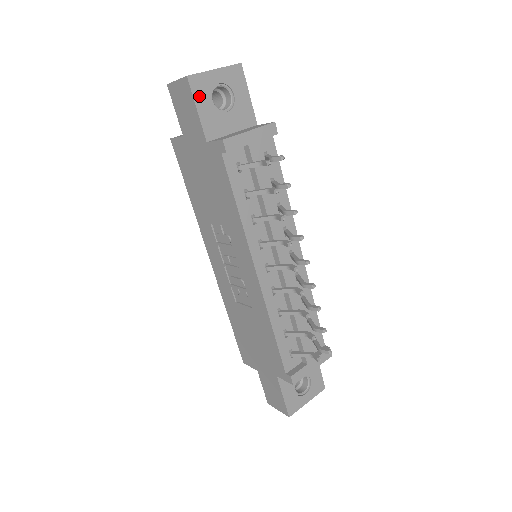
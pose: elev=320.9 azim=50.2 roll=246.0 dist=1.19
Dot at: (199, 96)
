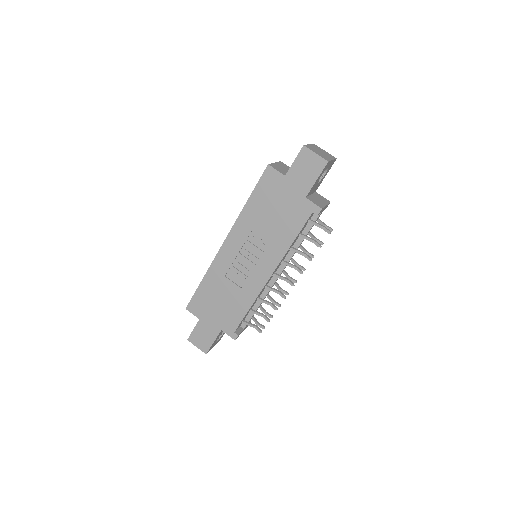
Dot at: (322, 173)
